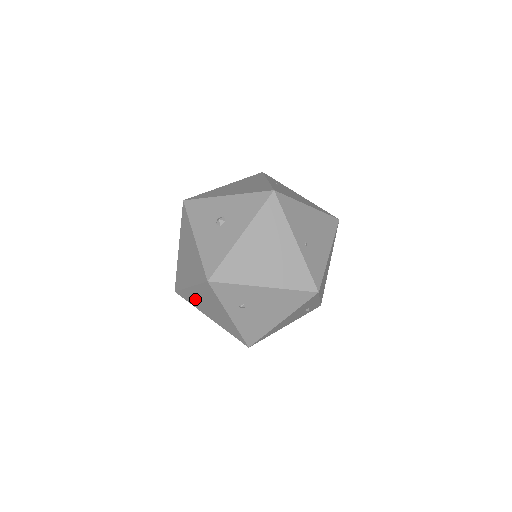
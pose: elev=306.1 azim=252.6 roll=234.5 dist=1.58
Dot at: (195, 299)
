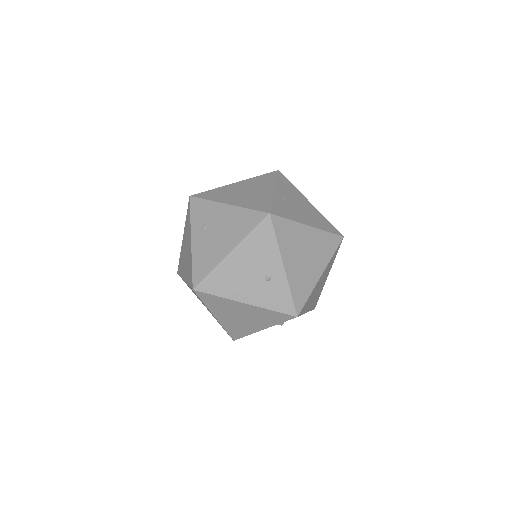
Dot at: (183, 256)
